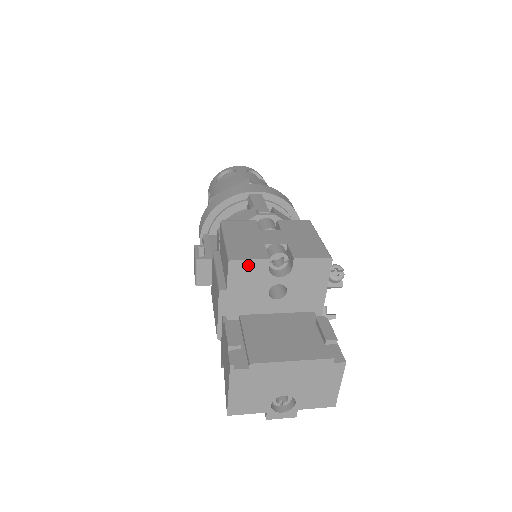
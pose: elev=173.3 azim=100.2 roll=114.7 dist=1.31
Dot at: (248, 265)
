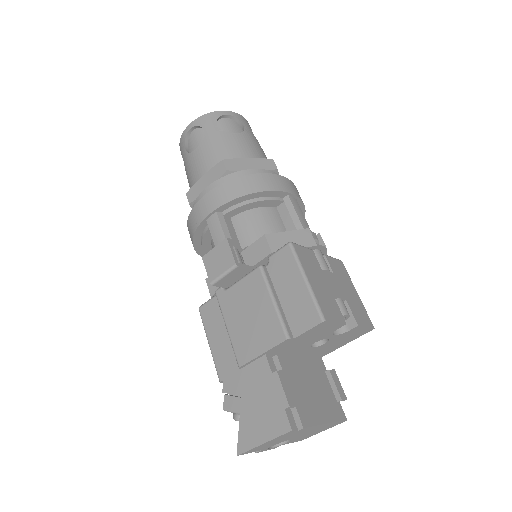
Dot at: (330, 325)
